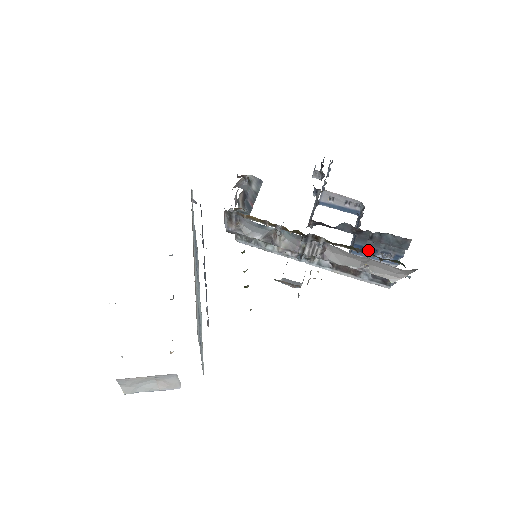
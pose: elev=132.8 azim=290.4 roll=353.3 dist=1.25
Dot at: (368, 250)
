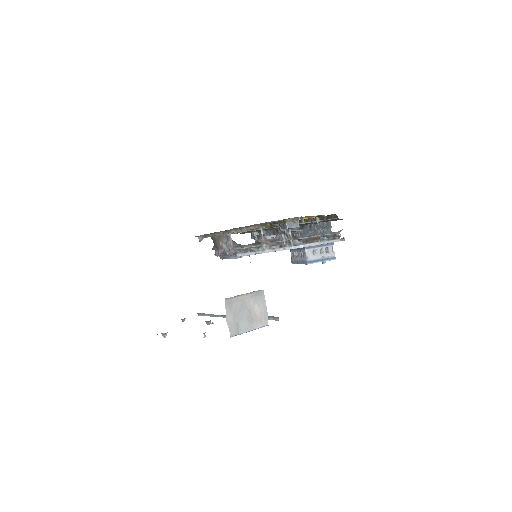
Dot at: occluded
